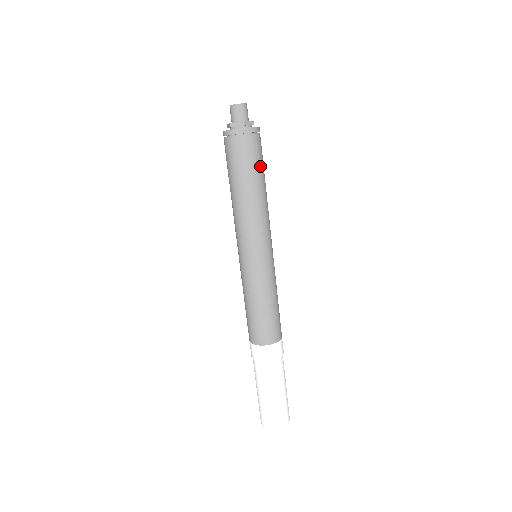
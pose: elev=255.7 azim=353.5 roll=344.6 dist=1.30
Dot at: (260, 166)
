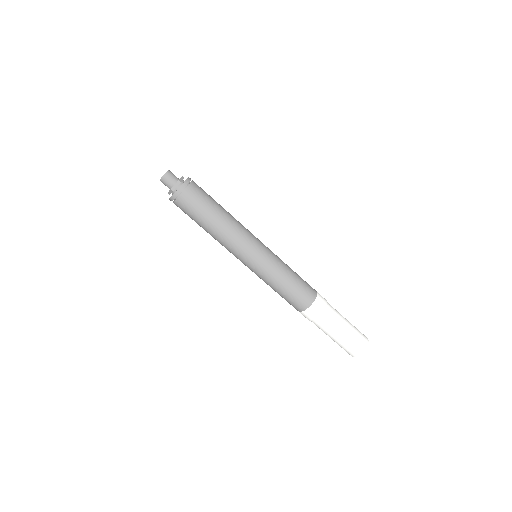
Dot at: (211, 198)
